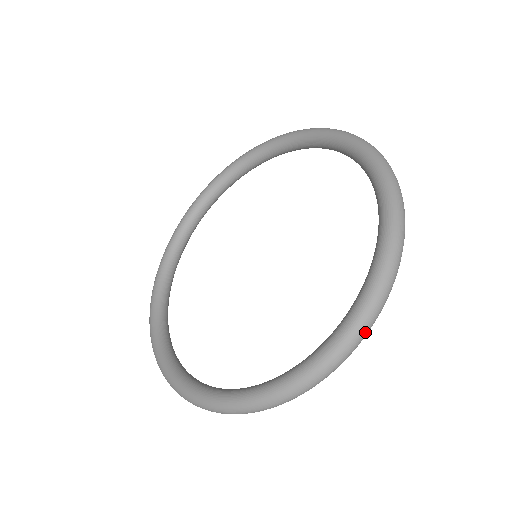
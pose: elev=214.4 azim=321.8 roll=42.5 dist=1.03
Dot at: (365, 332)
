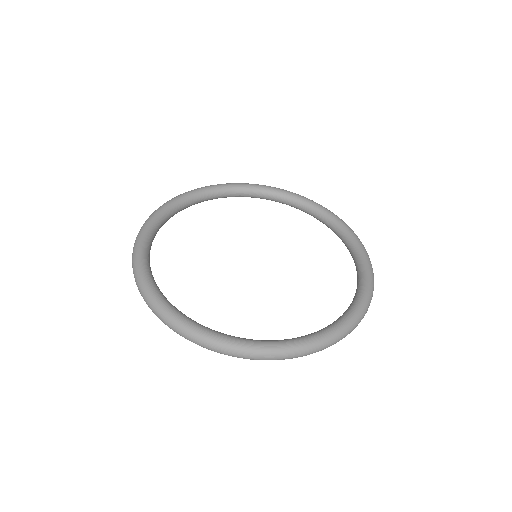
Dot at: occluded
